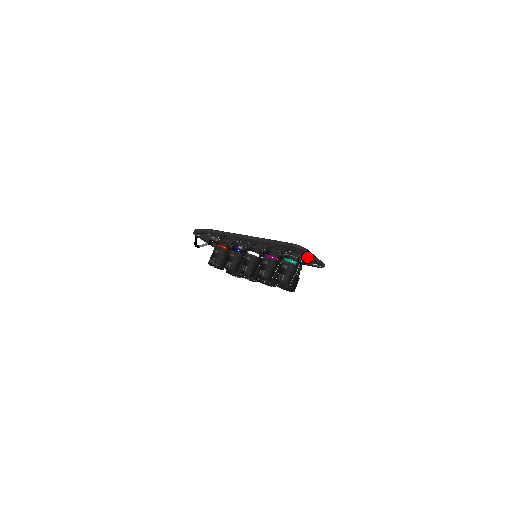
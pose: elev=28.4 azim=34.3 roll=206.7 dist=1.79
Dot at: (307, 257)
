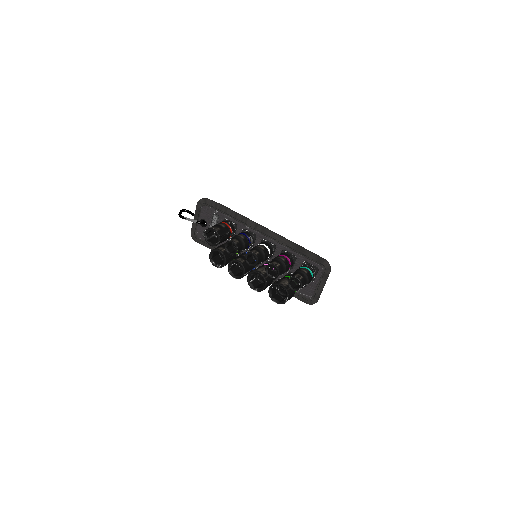
Dot at: (317, 281)
